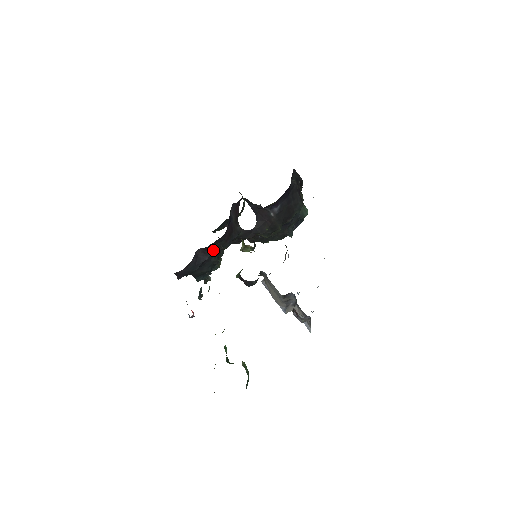
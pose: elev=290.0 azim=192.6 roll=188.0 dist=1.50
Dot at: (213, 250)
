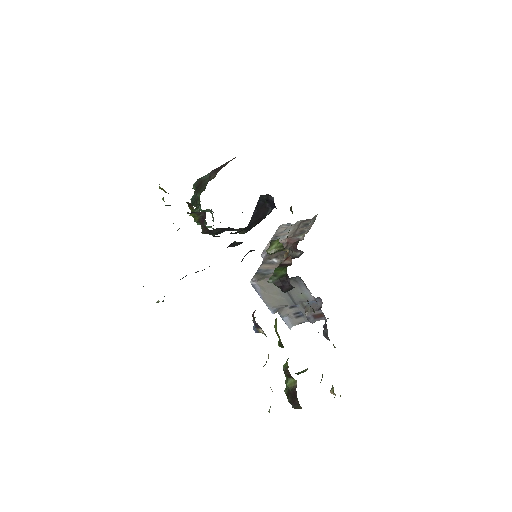
Dot at: occluded
